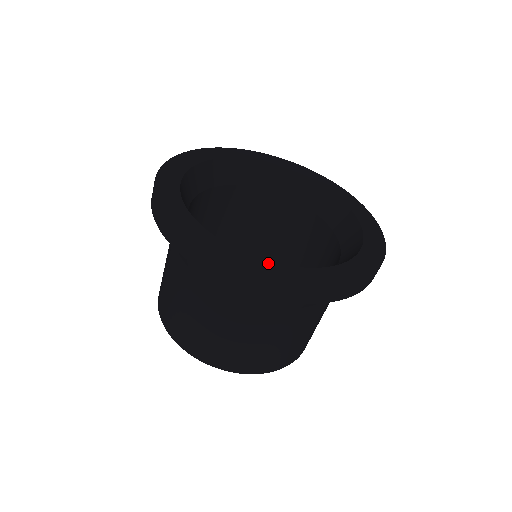
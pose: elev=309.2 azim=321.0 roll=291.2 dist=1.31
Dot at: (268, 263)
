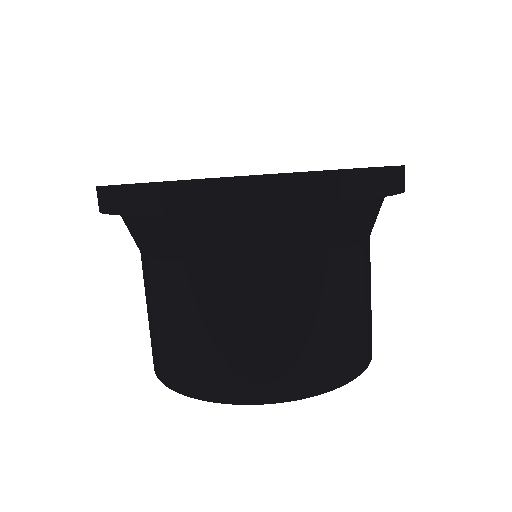
Dot at: occluded
